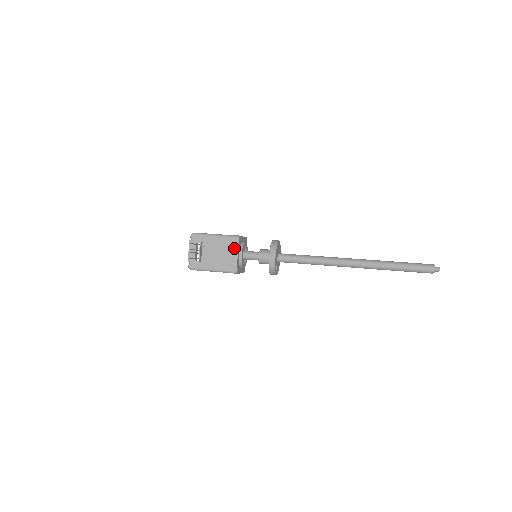
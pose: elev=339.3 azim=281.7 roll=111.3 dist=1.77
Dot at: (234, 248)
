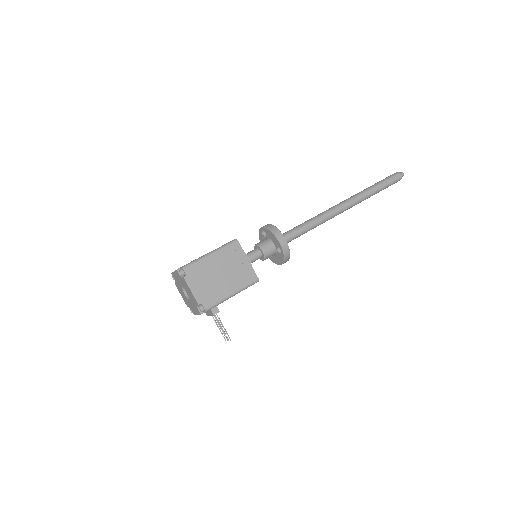
Dot at: occluded
